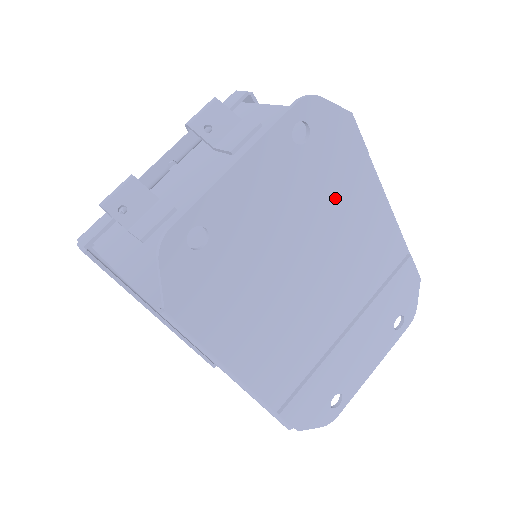
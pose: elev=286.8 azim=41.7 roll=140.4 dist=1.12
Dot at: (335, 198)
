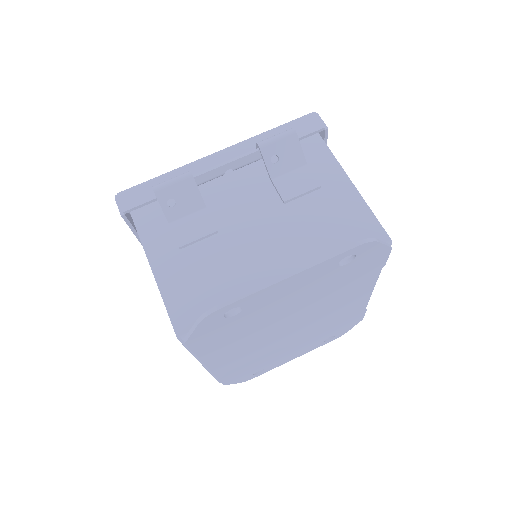
Dot at: occluded
